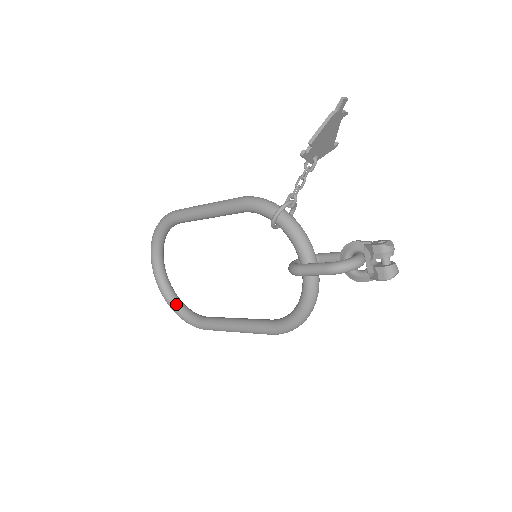
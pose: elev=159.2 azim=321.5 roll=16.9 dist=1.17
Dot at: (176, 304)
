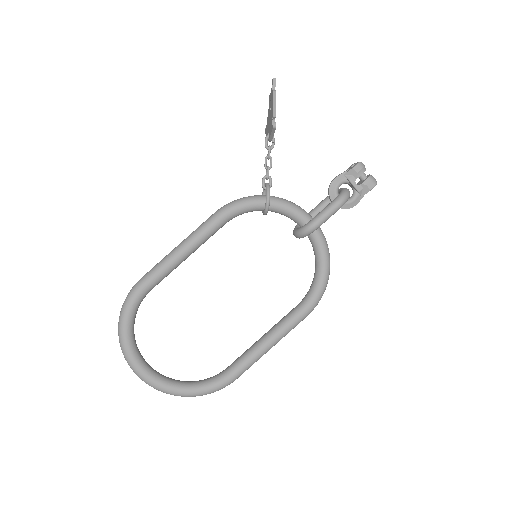
Dot at: (186, 385)
